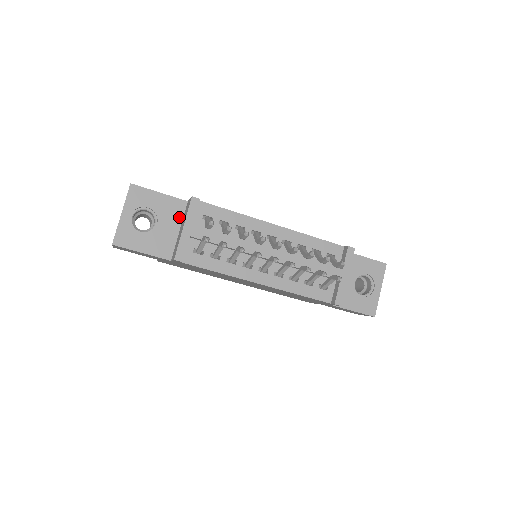
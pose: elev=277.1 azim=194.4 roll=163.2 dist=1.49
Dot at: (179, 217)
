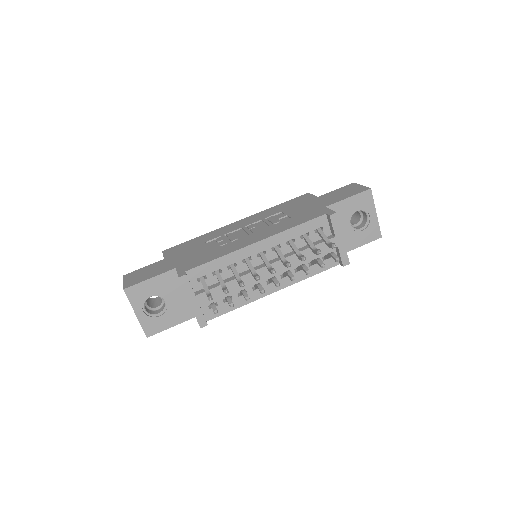
Dot at: (178, 284)
